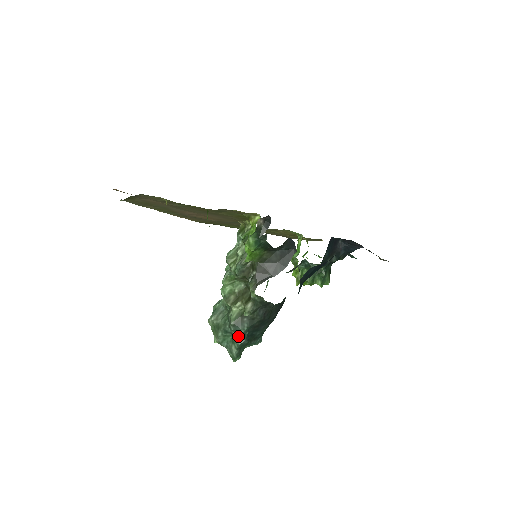
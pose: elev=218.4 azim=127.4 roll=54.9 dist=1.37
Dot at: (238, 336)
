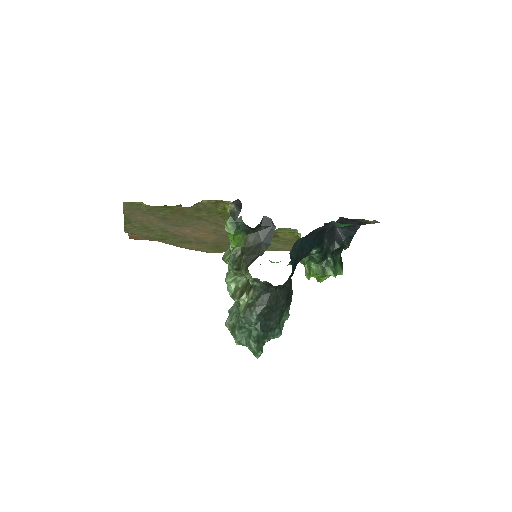
Dot at: (252, 328)
